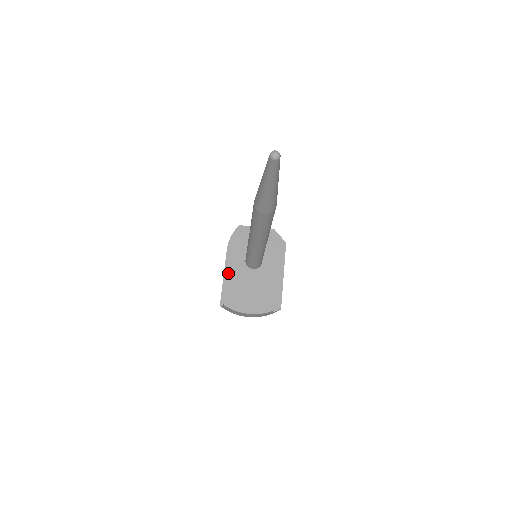
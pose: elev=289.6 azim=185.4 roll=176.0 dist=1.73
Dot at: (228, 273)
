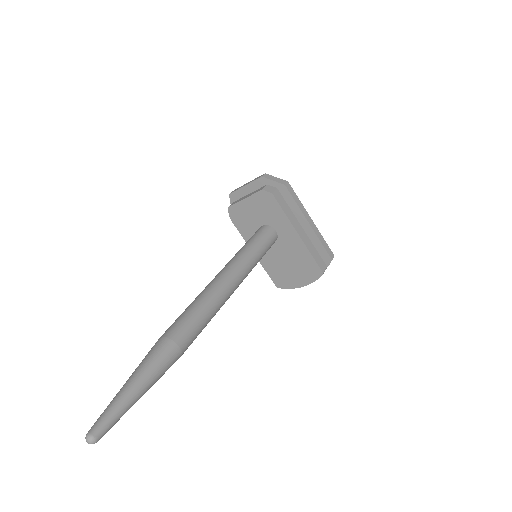
Dot at: occluded
